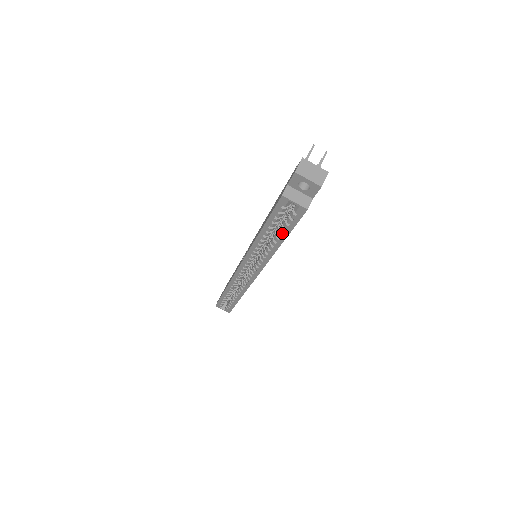
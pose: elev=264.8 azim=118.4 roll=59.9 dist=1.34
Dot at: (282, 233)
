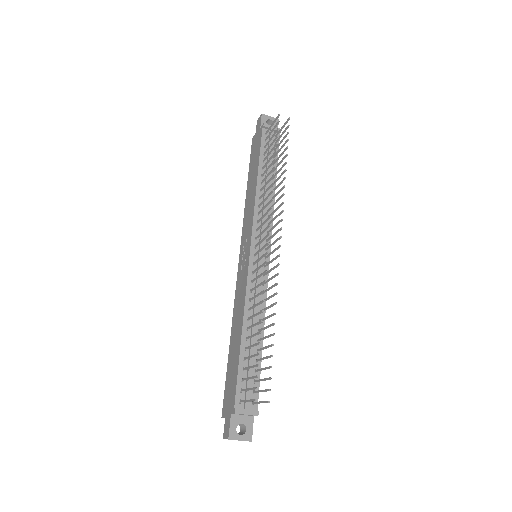
Dot at: occluded
